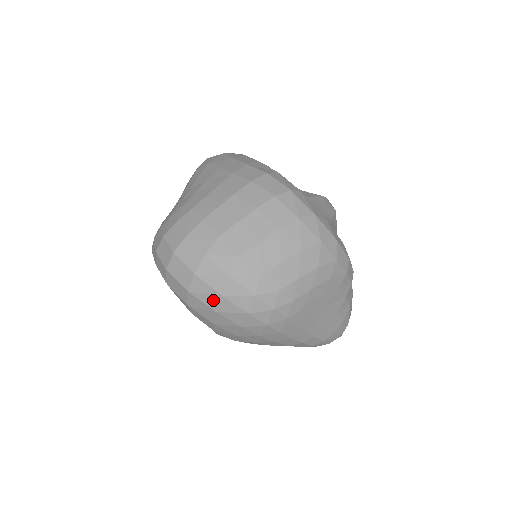
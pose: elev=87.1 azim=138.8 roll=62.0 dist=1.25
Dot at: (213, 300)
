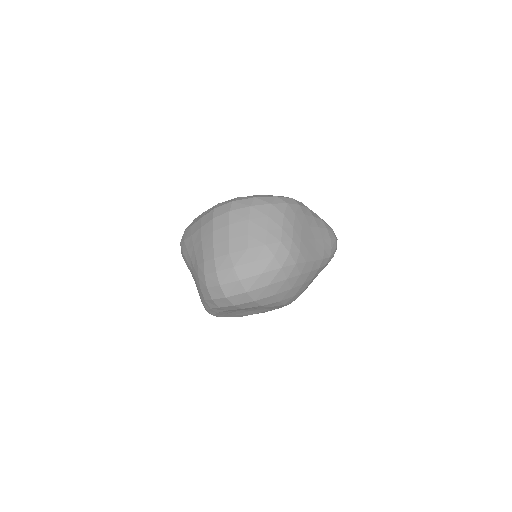
Dot at: (261, 281)
